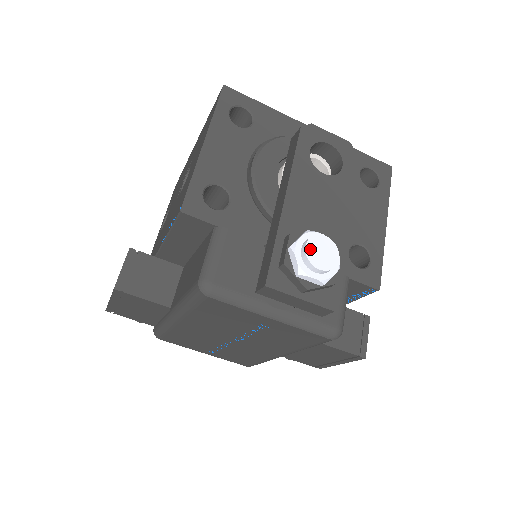
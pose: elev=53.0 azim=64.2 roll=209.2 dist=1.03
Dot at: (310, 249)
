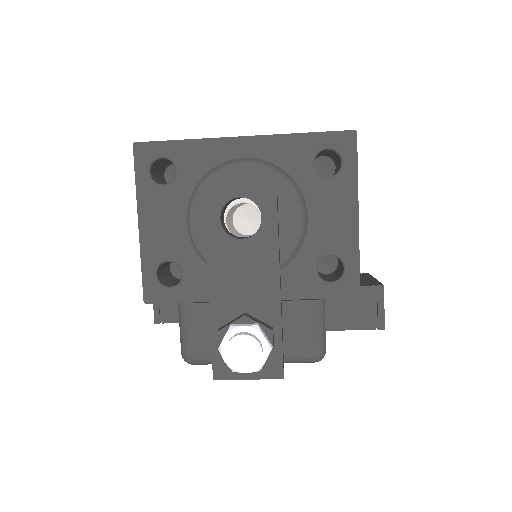
Dot at: (231, 354)
